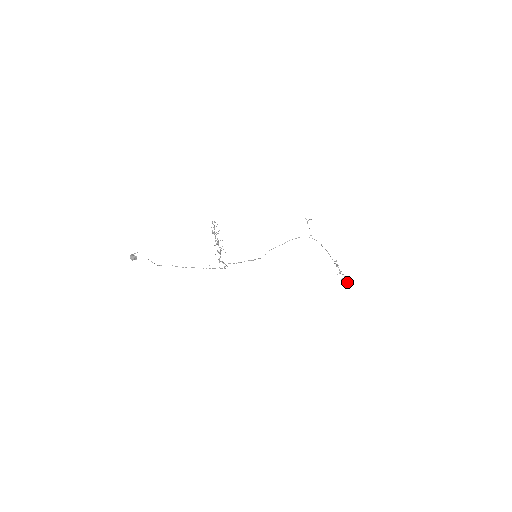
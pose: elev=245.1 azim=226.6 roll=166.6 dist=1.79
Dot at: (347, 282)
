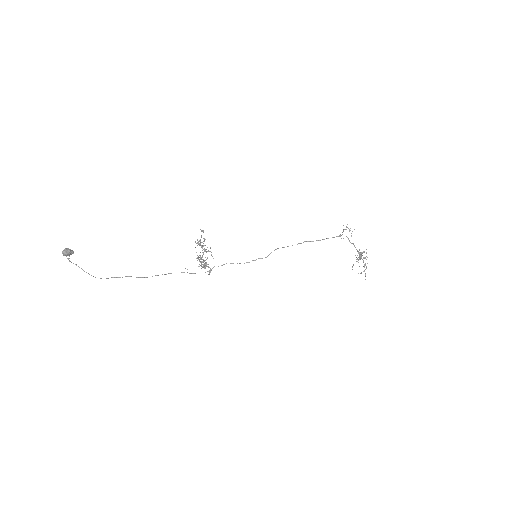
Dot at: occluded
